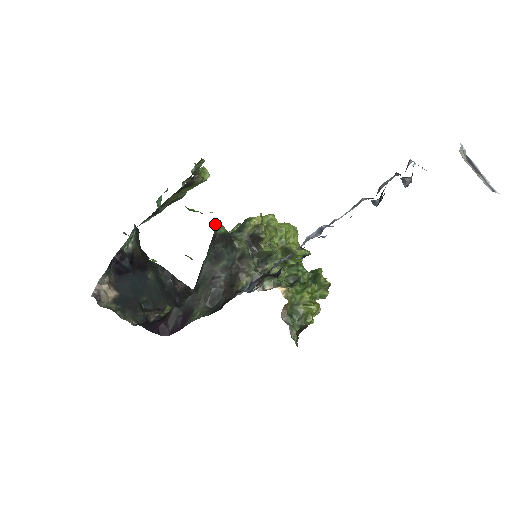
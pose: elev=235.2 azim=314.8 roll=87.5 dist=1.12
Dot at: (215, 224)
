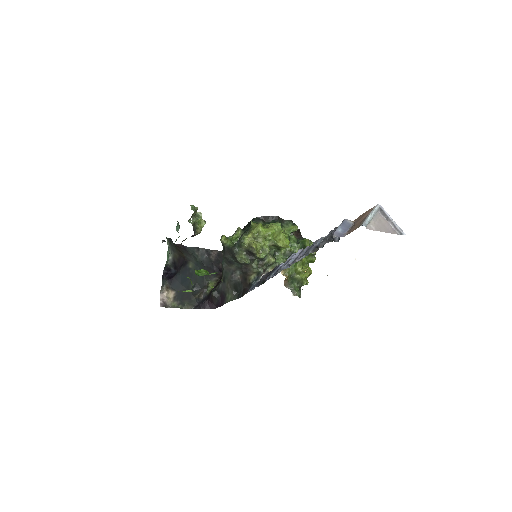
Dot at: (221, 241)
